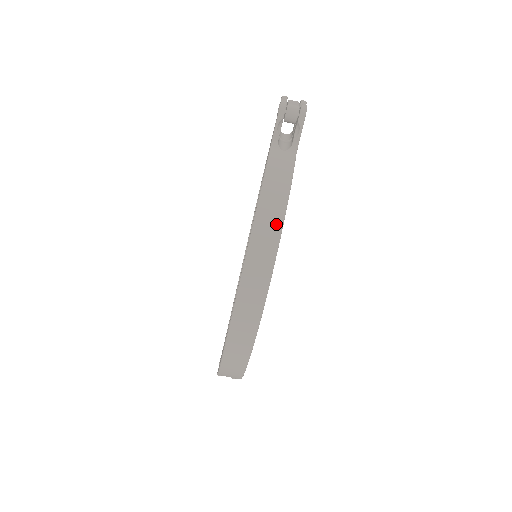
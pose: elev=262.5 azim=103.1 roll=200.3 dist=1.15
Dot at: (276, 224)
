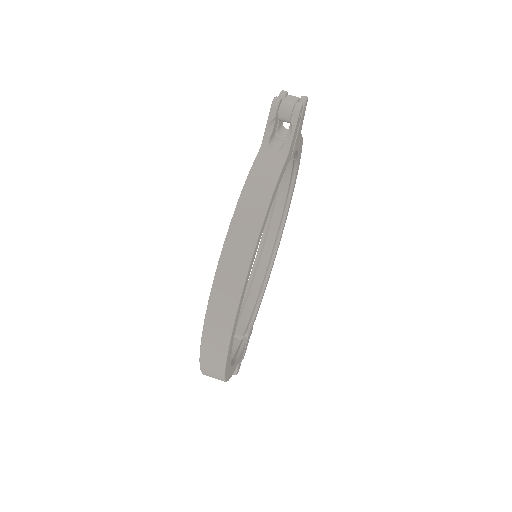
Dot at: (251, 234)
